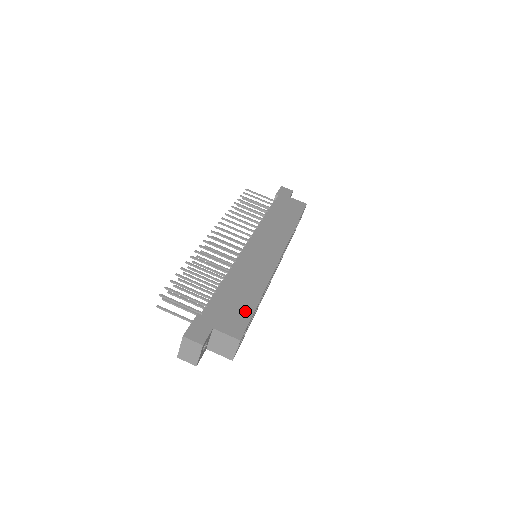
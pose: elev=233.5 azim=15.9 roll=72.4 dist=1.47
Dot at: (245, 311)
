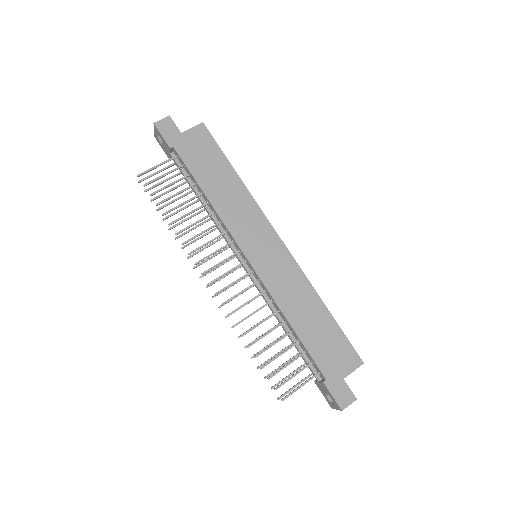
Dot at: (336, 336)
